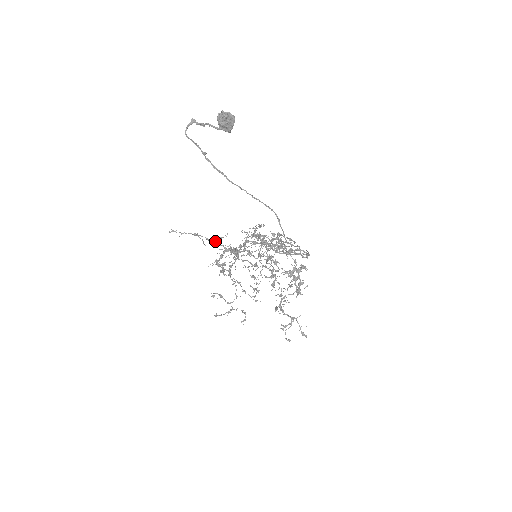
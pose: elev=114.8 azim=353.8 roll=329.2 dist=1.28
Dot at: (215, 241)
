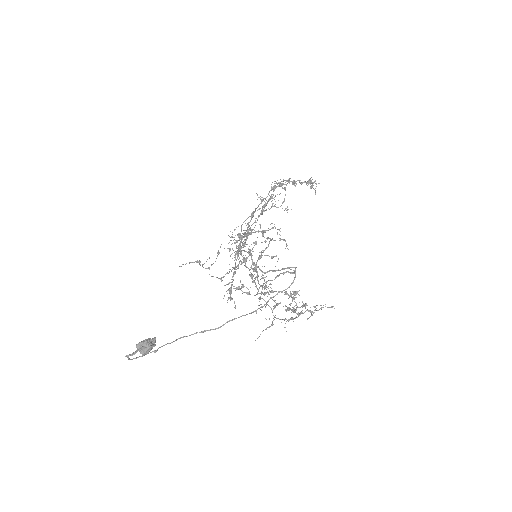
Dot at: occluded
